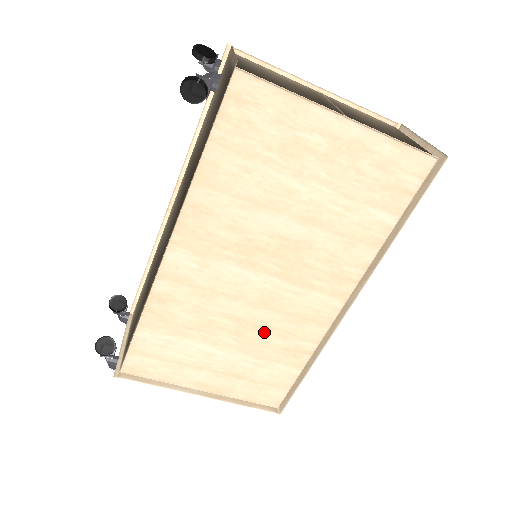
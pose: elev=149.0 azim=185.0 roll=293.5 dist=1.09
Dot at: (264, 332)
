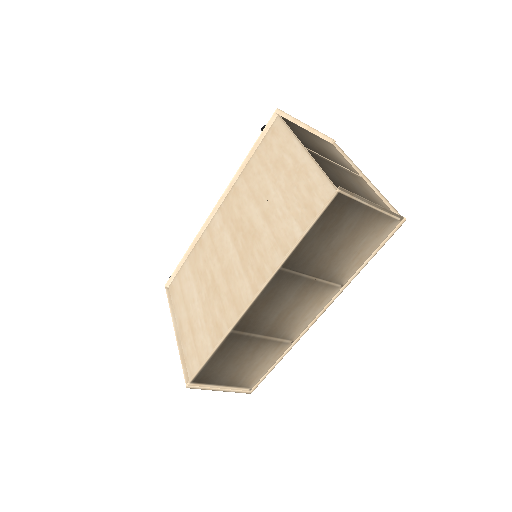
Dot at: (216, 298)
